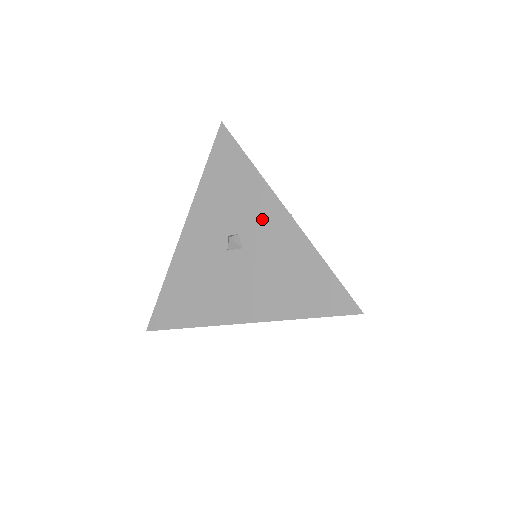
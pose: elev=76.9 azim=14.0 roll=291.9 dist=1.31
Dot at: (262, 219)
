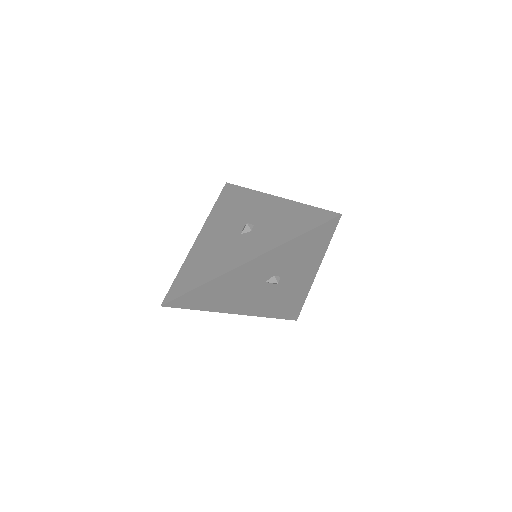
Dot at: (300, 275)
